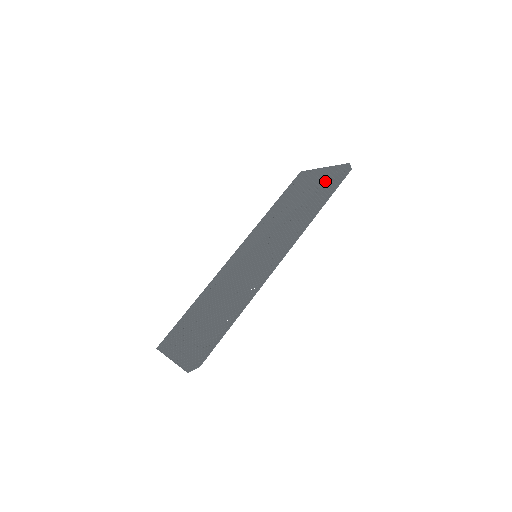
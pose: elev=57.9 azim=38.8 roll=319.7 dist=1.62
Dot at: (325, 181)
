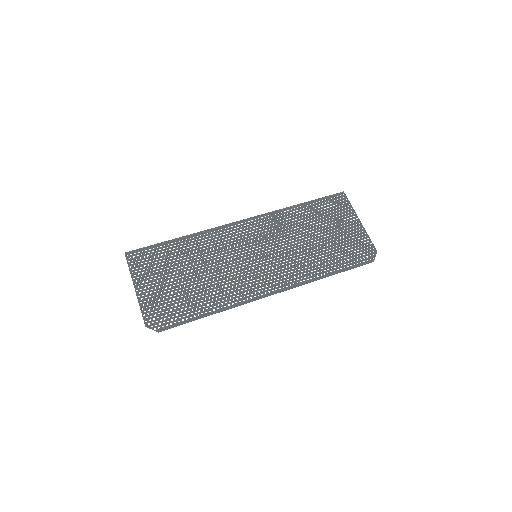
Dot at: (351, 244)
